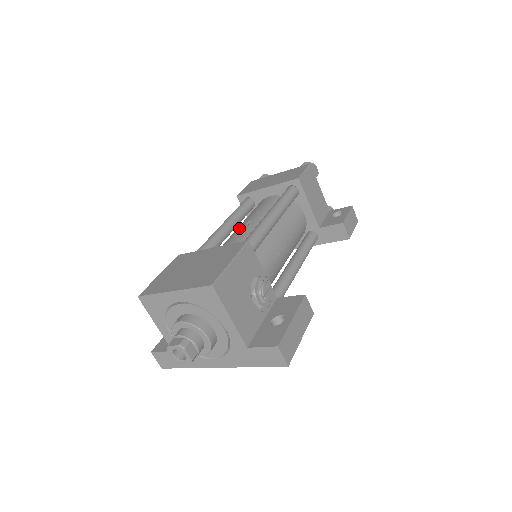
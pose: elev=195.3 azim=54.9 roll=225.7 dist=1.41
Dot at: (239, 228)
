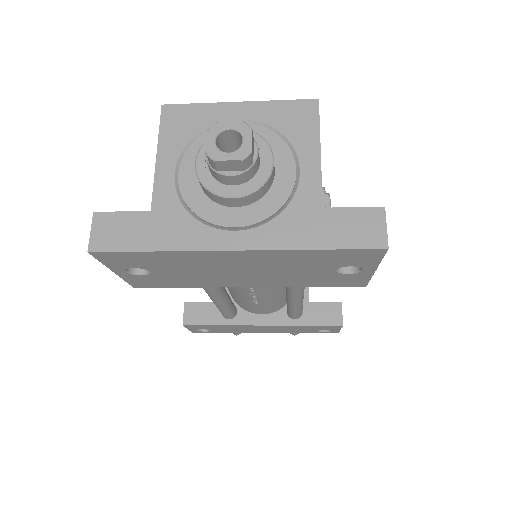
Dot at: occluded
